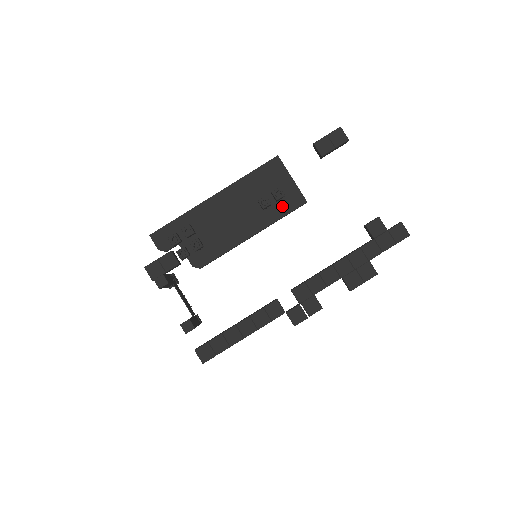
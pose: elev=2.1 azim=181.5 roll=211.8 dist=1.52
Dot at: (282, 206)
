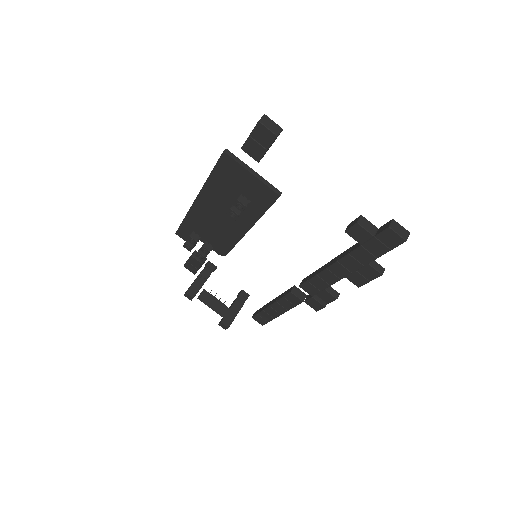
Dot at: (258, 203)
